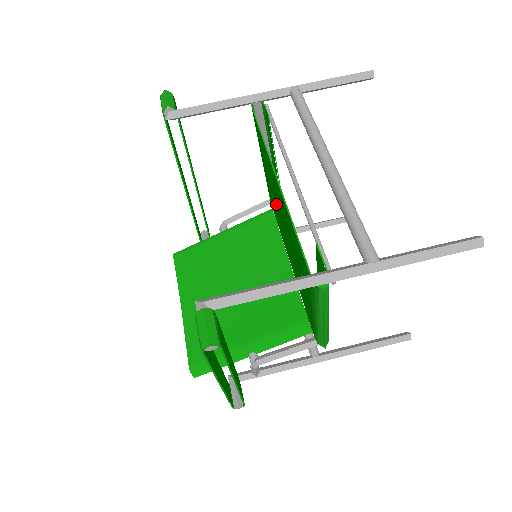
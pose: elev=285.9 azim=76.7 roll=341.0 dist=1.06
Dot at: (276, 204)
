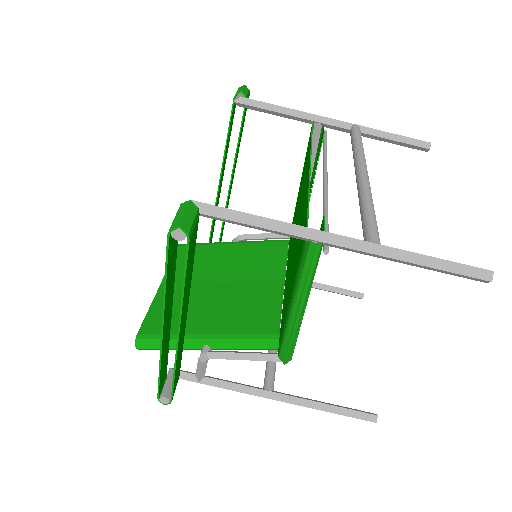
Dot at: occluded
